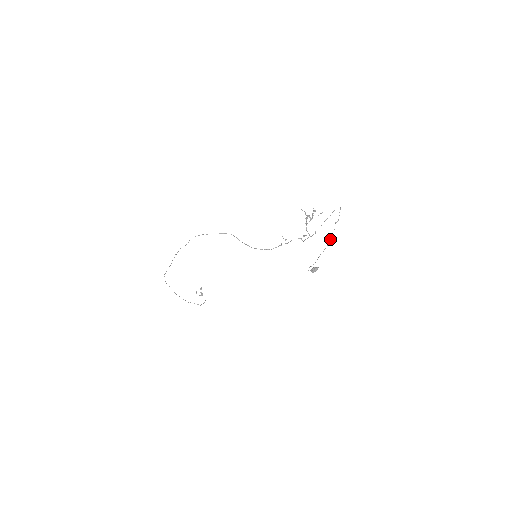
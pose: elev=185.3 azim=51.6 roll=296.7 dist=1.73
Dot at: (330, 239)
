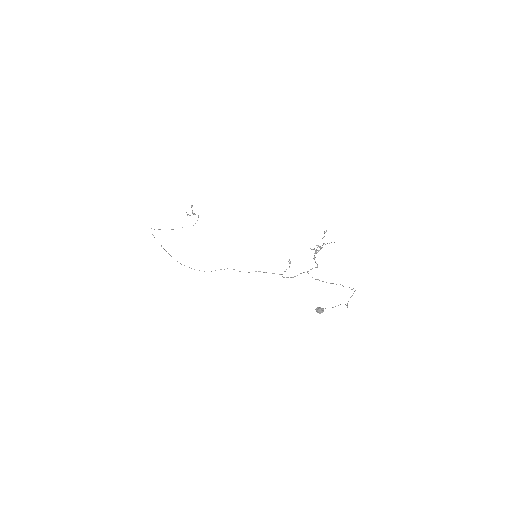
Dot at: occluded
